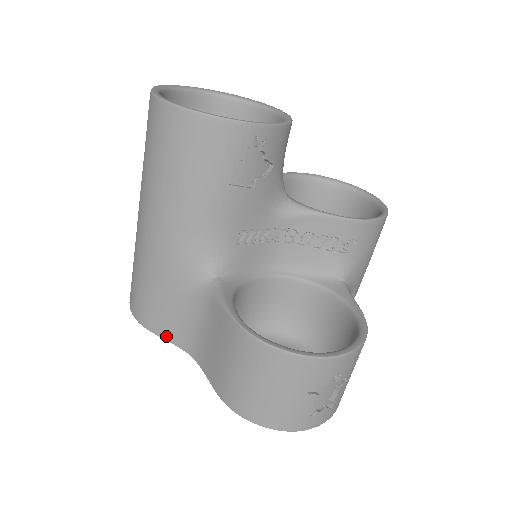
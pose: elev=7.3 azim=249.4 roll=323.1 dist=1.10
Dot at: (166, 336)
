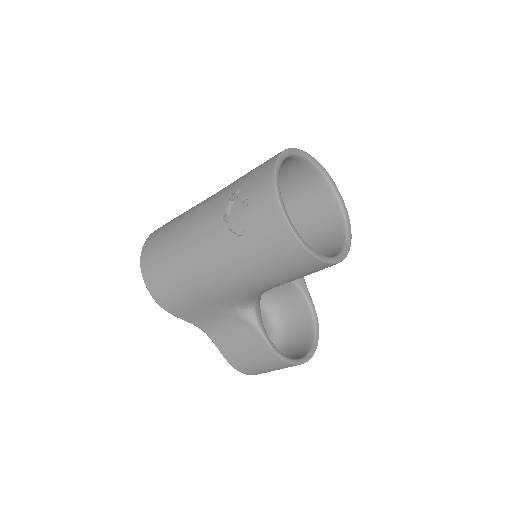
Dot at: (187, 320)
